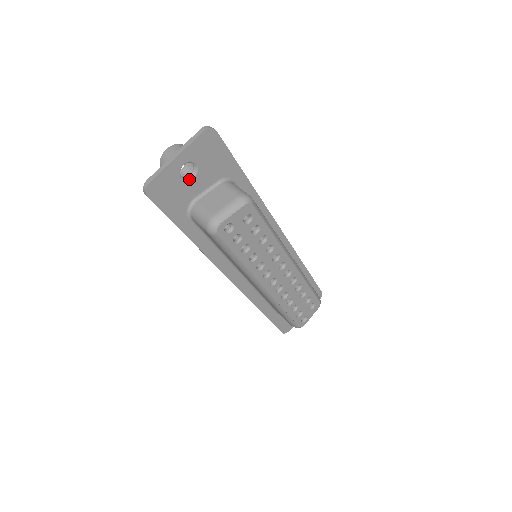
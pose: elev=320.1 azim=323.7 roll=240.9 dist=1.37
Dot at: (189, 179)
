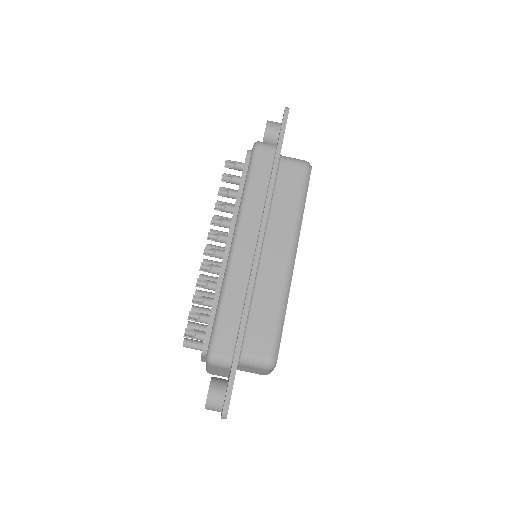
Dot at: occluded
